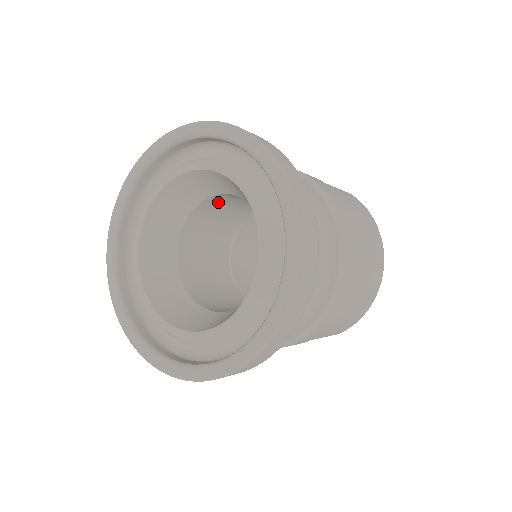
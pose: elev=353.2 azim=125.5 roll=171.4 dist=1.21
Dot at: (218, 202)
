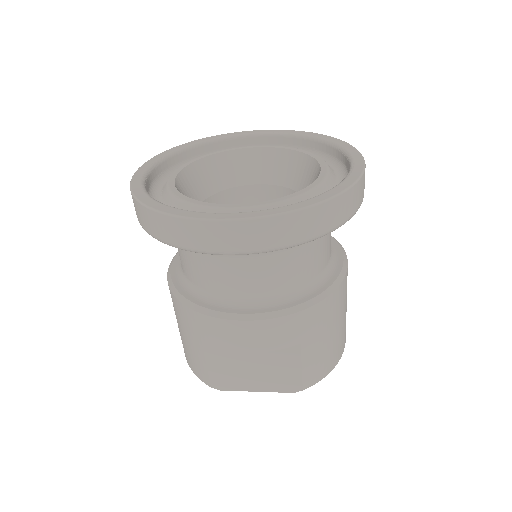
Dot at: (237, 202)
